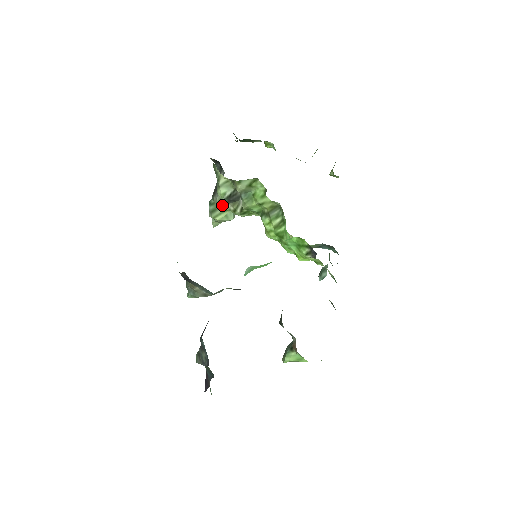
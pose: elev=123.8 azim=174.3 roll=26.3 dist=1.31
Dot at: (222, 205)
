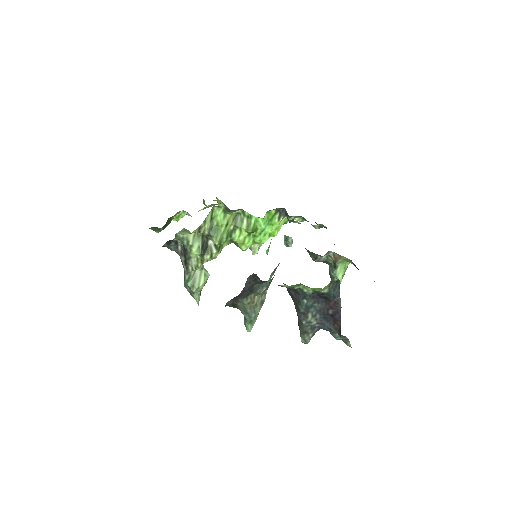
Dot at: (201, 262)
